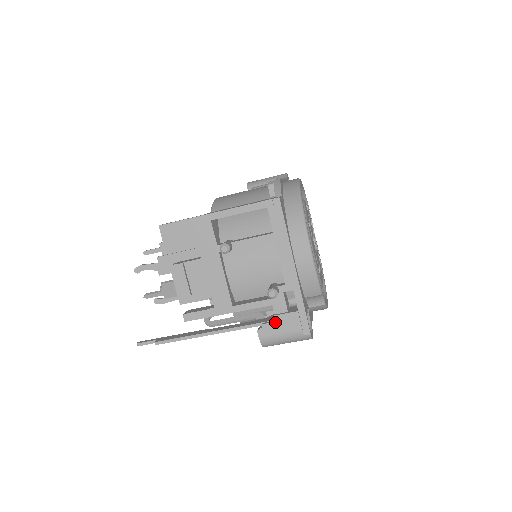
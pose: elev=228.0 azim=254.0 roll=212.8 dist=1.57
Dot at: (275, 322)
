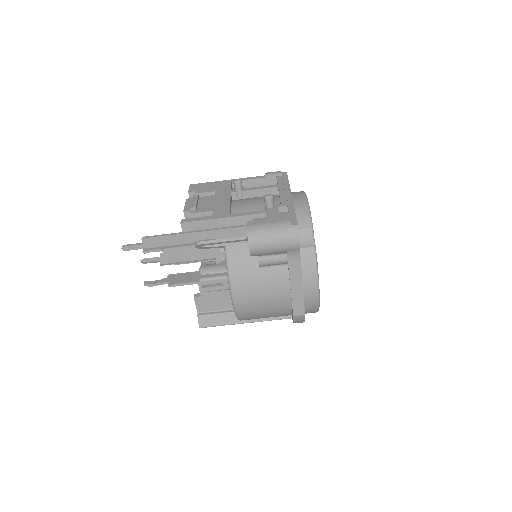
Dot at: (266, 217)
